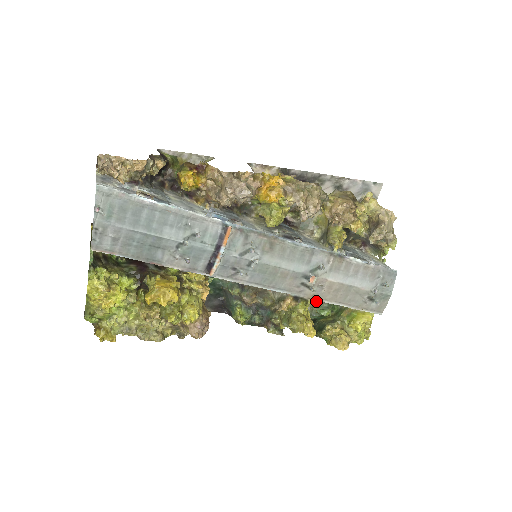
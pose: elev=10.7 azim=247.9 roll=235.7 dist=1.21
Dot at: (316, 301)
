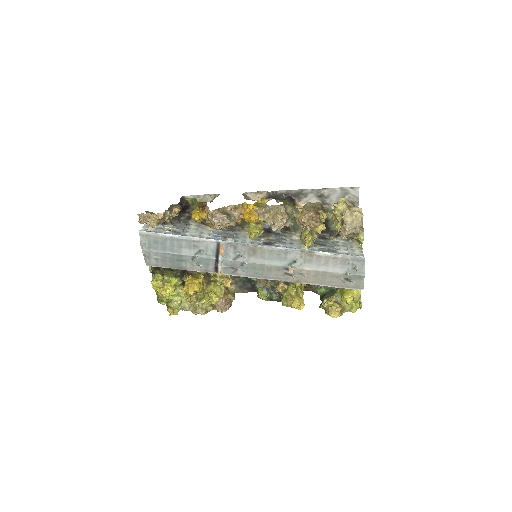
Dot at: occluded
